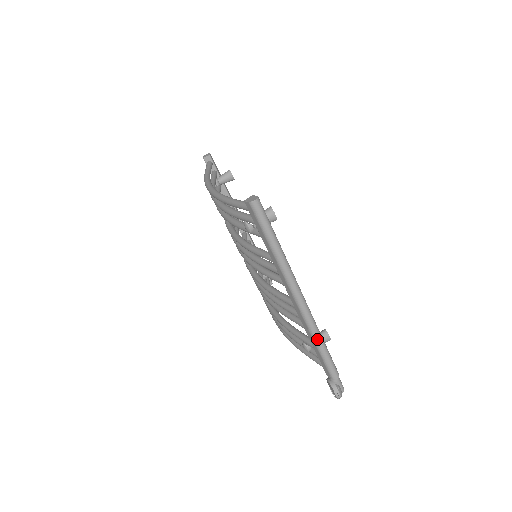
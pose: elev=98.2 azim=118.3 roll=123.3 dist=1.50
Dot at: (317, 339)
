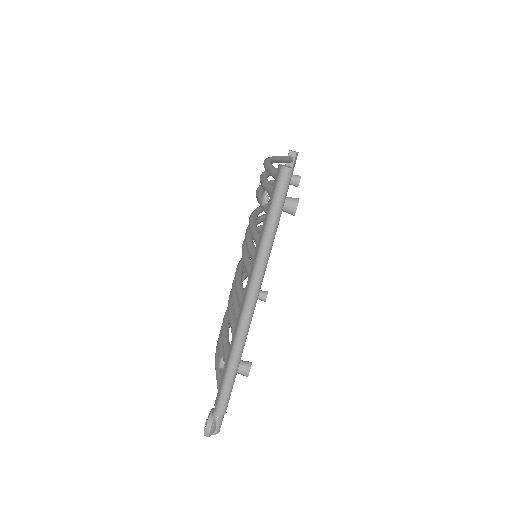
Dot at: (234, 356)
